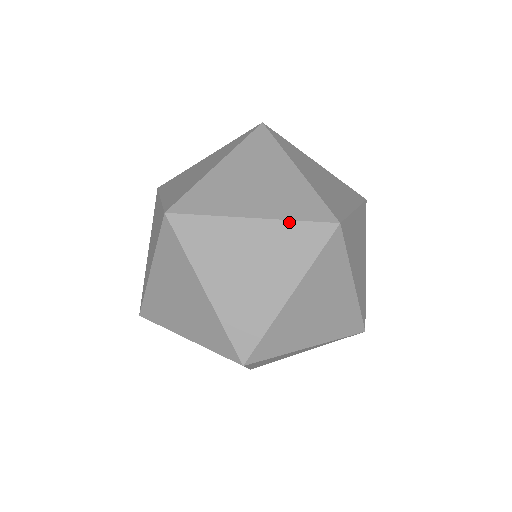
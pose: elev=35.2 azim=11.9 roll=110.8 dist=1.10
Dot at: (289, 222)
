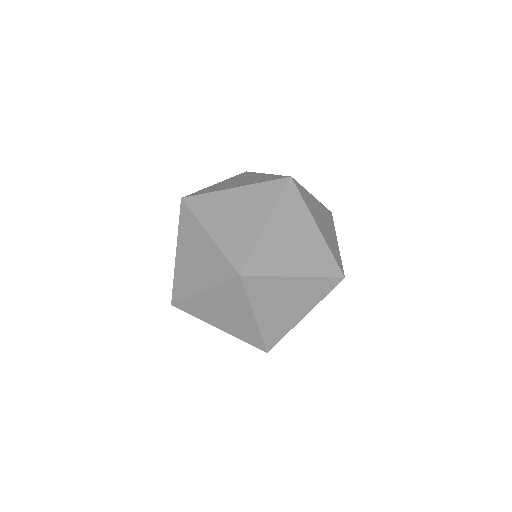
Dot at: (317, 278)
